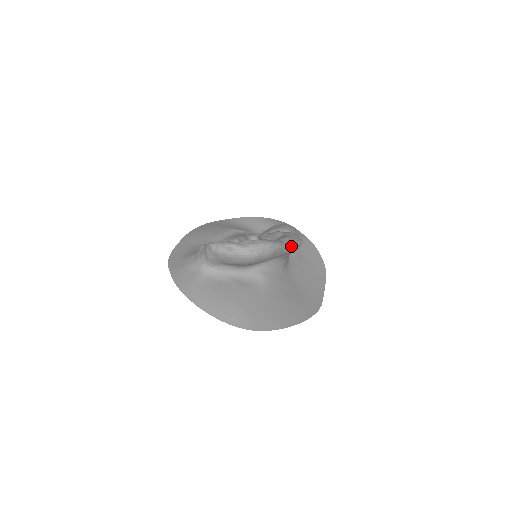
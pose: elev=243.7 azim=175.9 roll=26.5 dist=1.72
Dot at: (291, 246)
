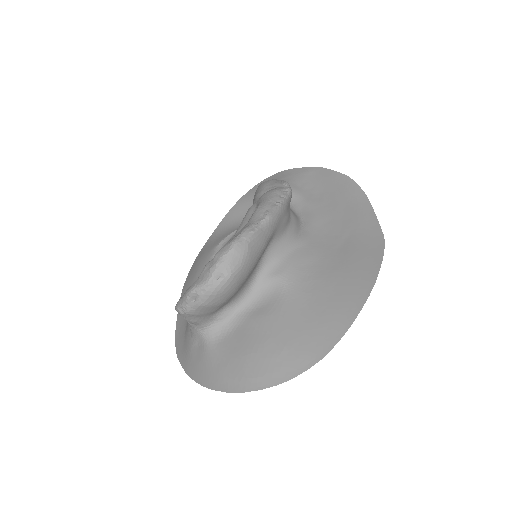
Dot at: (269, 215)
